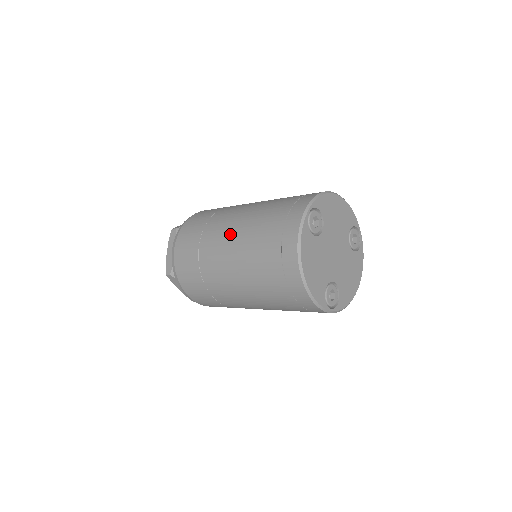
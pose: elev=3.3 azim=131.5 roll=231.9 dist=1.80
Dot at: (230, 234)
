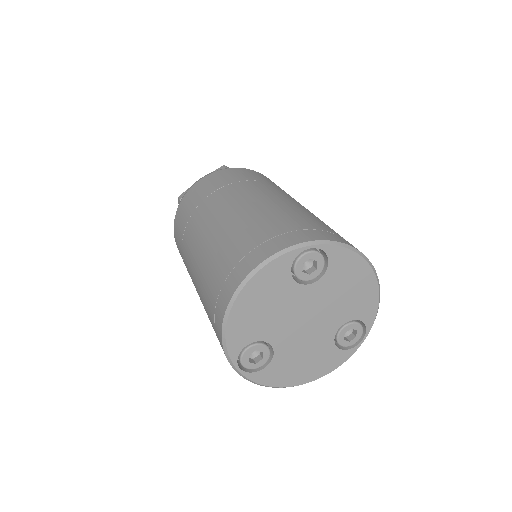
Dot at: (239, 204)
